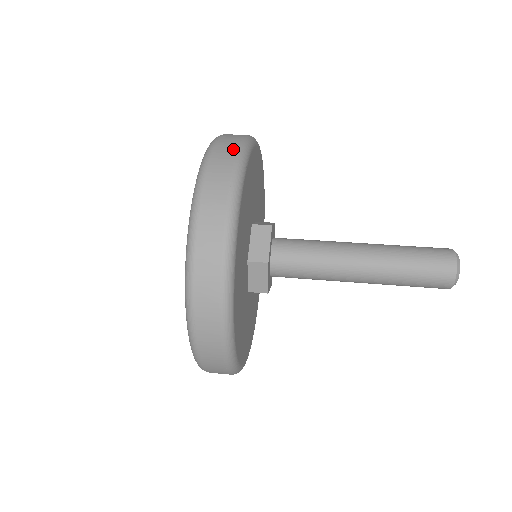
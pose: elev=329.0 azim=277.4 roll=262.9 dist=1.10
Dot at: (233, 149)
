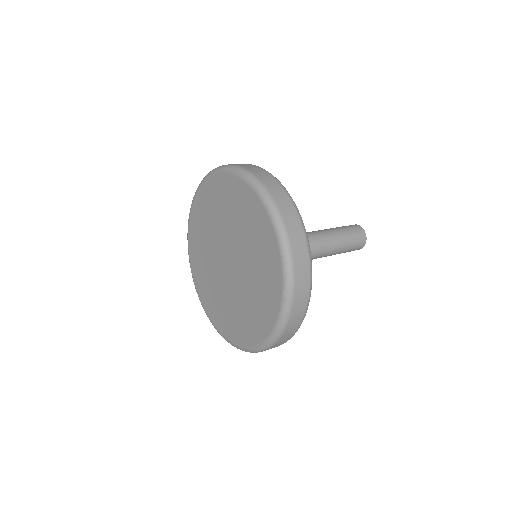
Dot at: (263, 171)
